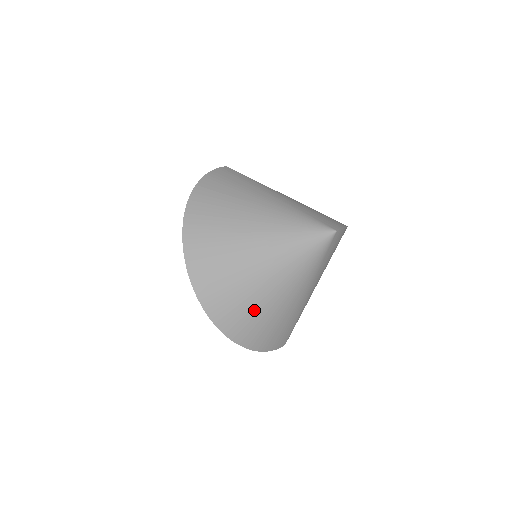
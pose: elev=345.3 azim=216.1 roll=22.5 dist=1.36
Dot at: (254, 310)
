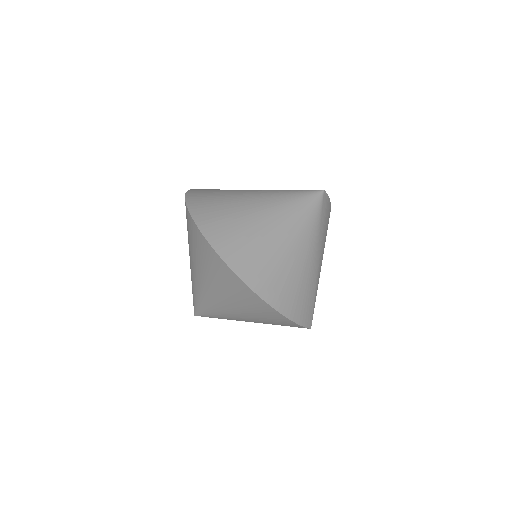
Dot at: (272, 261)
